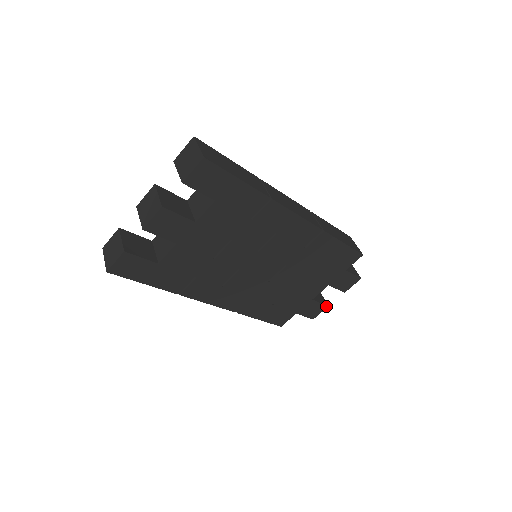
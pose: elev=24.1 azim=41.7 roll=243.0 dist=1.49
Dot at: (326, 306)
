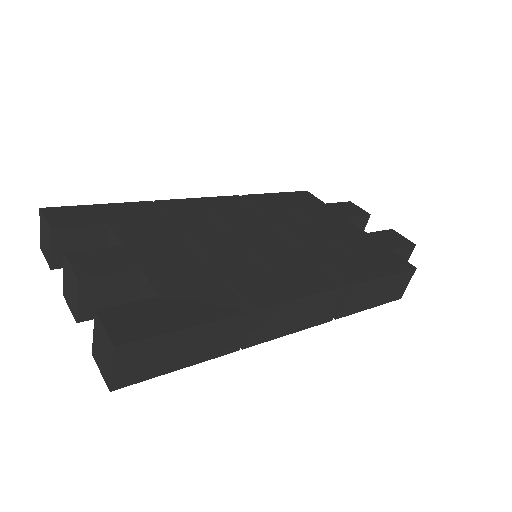
Dot at: occluded
